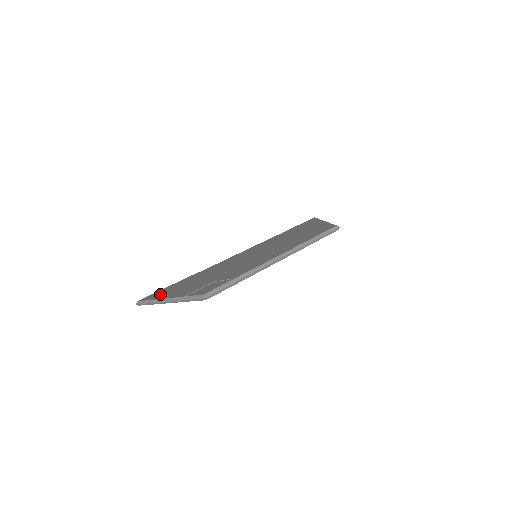
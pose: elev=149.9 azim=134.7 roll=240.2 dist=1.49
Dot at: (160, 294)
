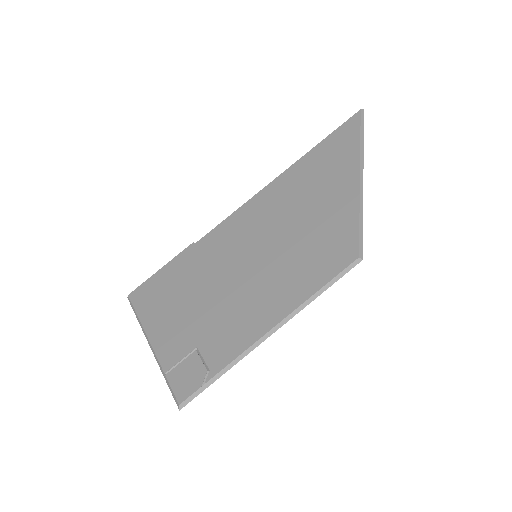
Dot at: (148, 305)
